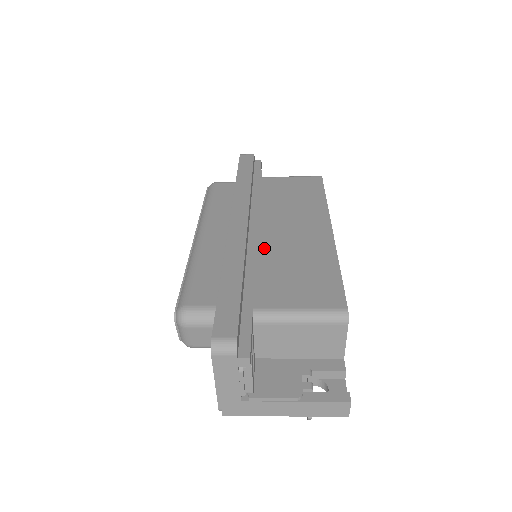
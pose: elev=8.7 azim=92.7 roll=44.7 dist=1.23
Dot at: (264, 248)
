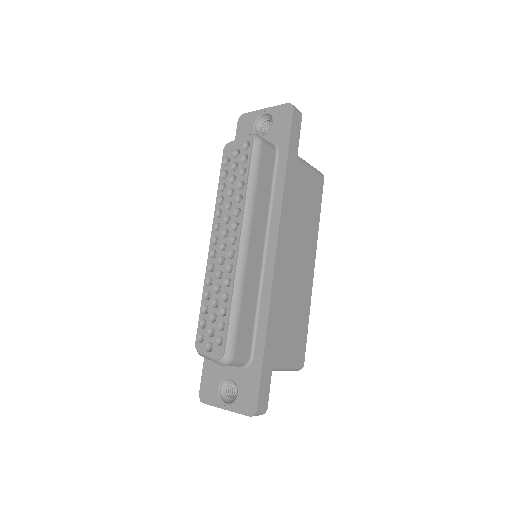
Dot at: (282, 288)
